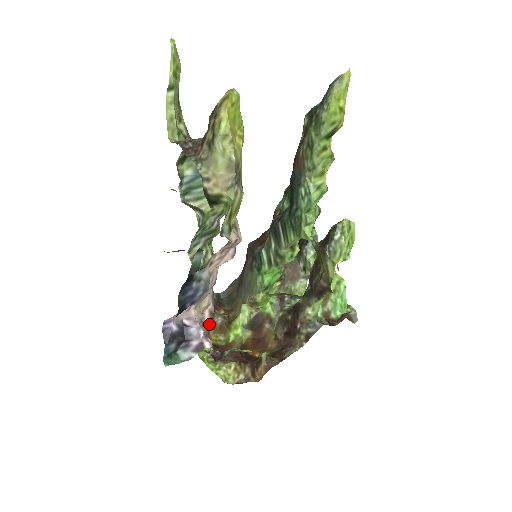
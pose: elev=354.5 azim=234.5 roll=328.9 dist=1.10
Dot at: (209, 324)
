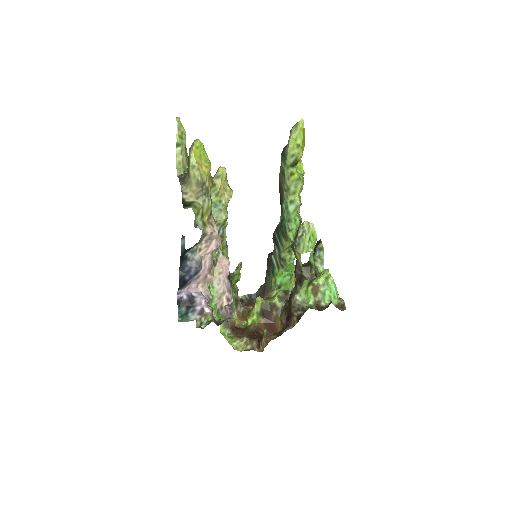
Dot at: (230, 309)
